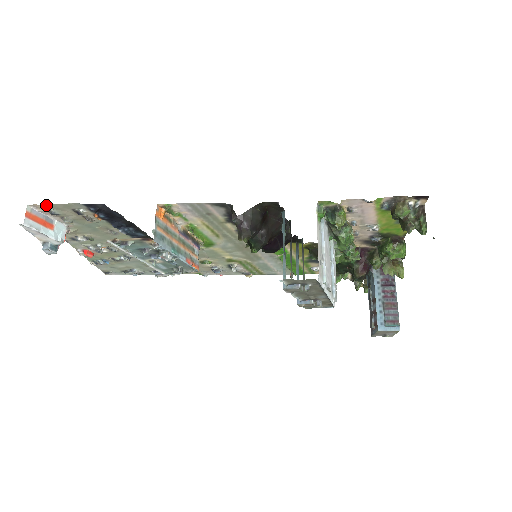
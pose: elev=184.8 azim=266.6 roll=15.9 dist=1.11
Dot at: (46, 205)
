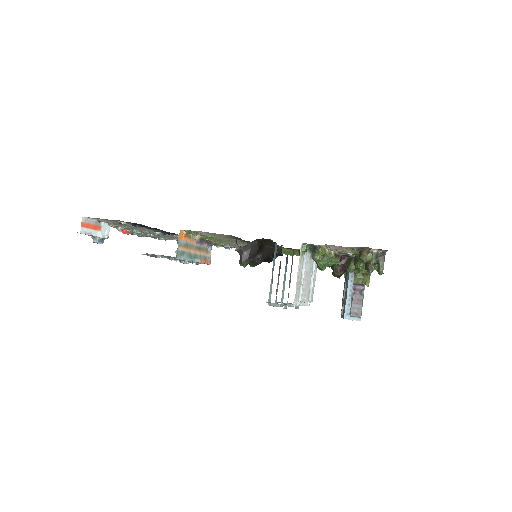
Dot at: (96, 218)
